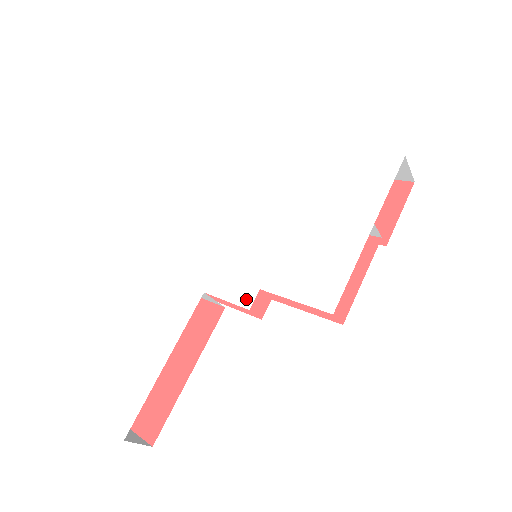
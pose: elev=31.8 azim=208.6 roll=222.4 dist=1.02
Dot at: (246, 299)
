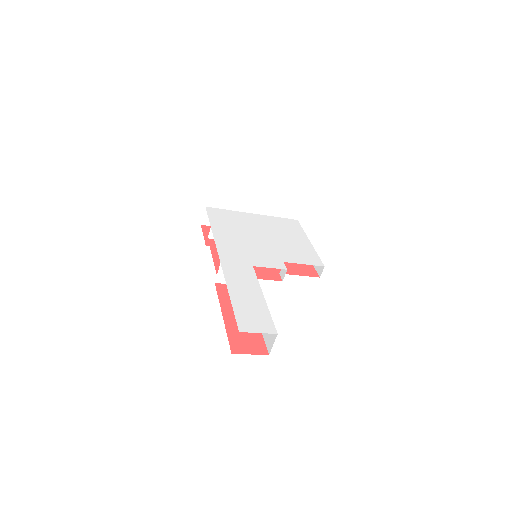
Dot at: (281, 266)
